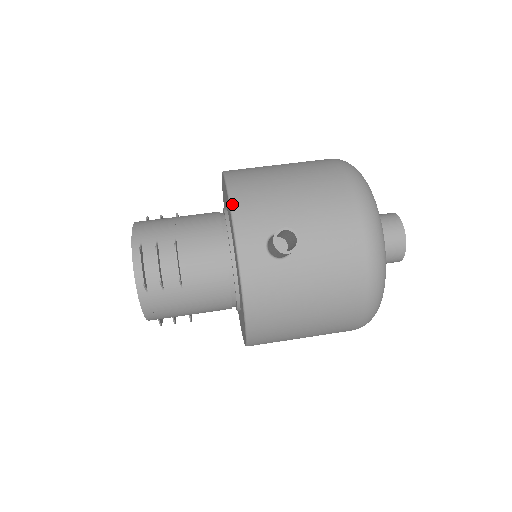
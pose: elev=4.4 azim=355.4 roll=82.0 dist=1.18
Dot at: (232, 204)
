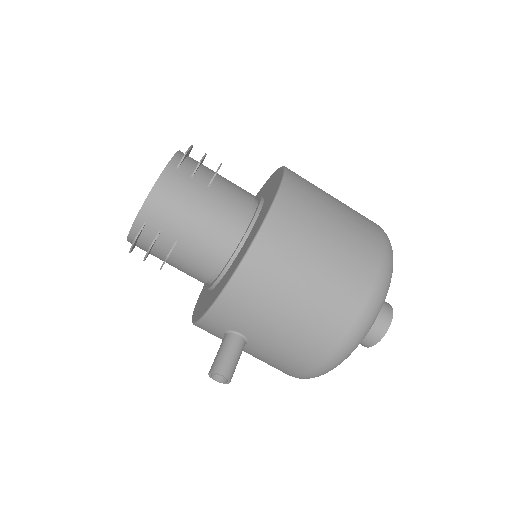
Dot at: (224, 294)
